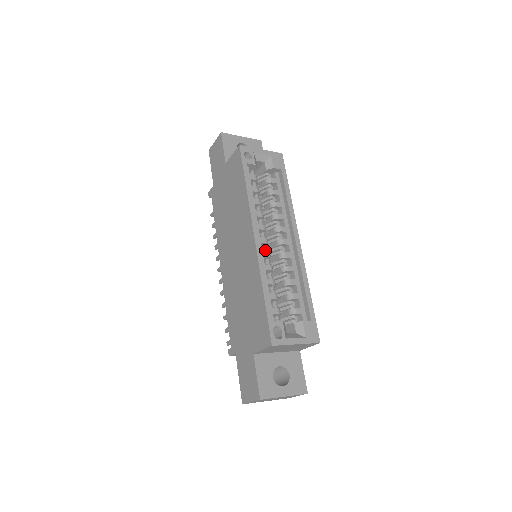
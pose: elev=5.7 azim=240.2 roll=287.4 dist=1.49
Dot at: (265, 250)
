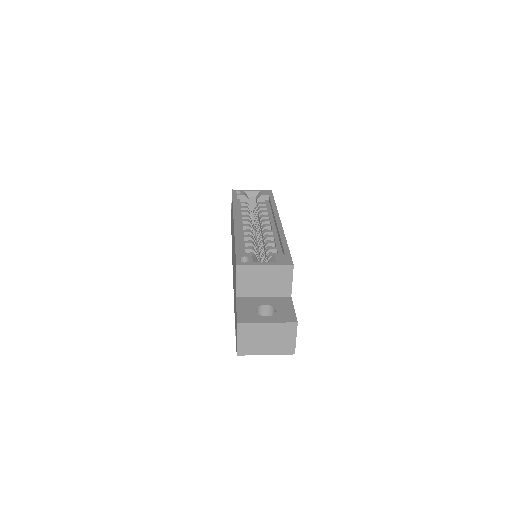
Dot at: occluded
